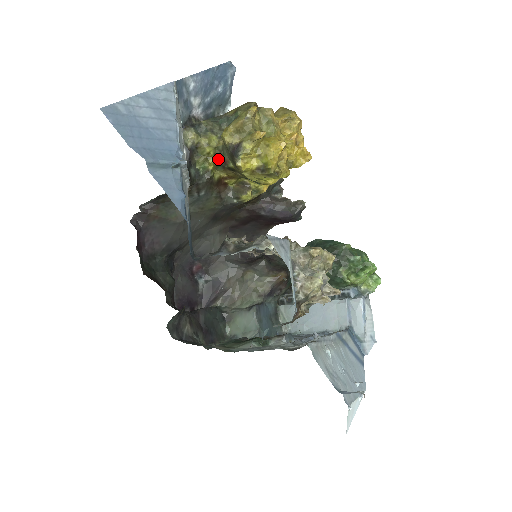
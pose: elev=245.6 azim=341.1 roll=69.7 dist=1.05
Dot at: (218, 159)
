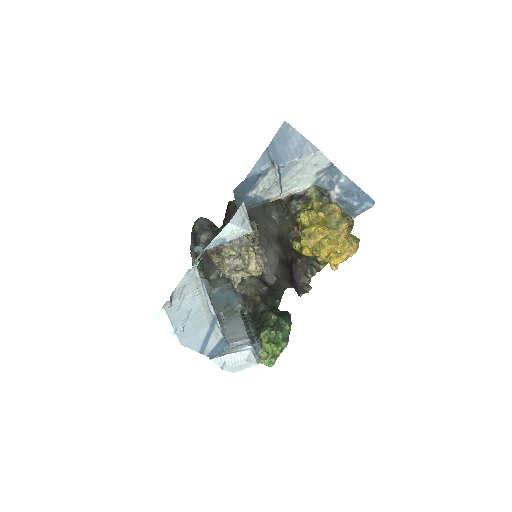
Dot at: occluded
